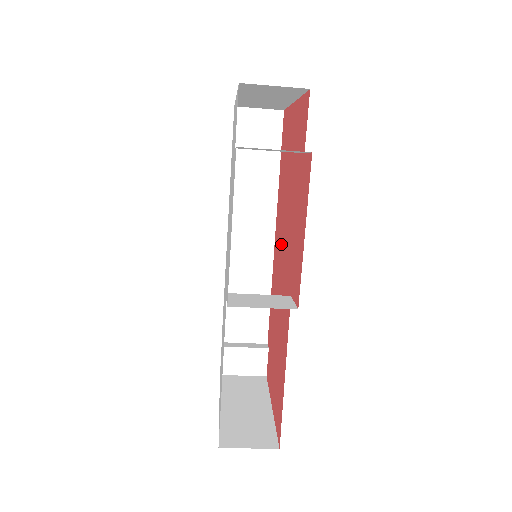
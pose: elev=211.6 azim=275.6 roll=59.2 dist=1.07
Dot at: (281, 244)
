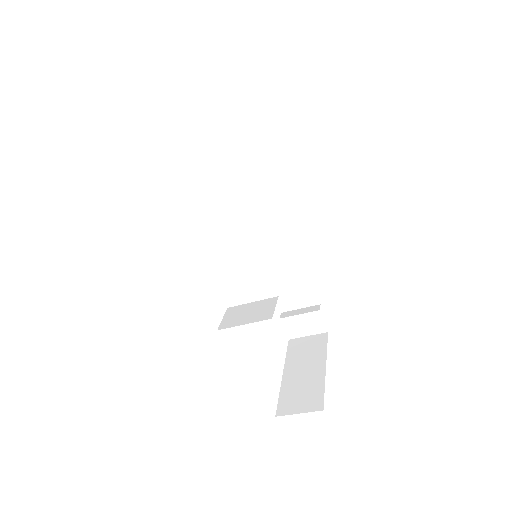
Dot at: occluded
